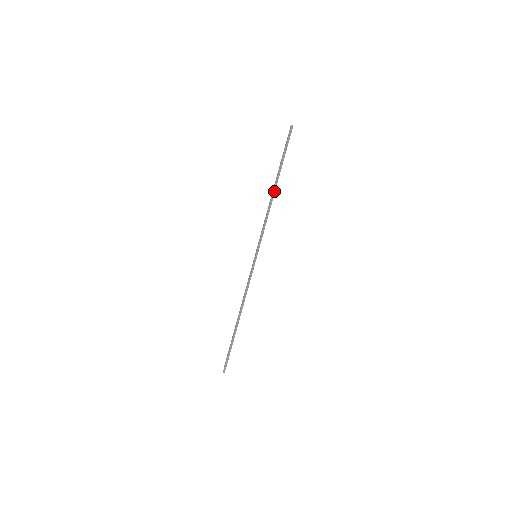
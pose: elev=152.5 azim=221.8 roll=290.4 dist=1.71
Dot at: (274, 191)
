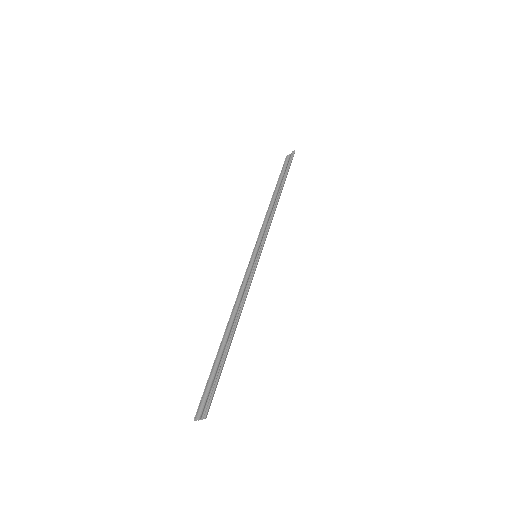
Dot at: (280, 194)
